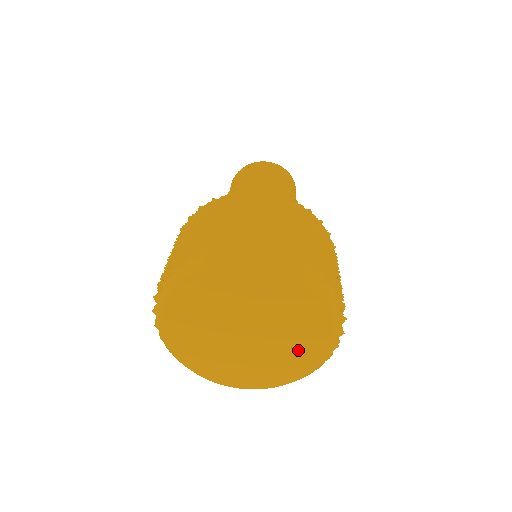
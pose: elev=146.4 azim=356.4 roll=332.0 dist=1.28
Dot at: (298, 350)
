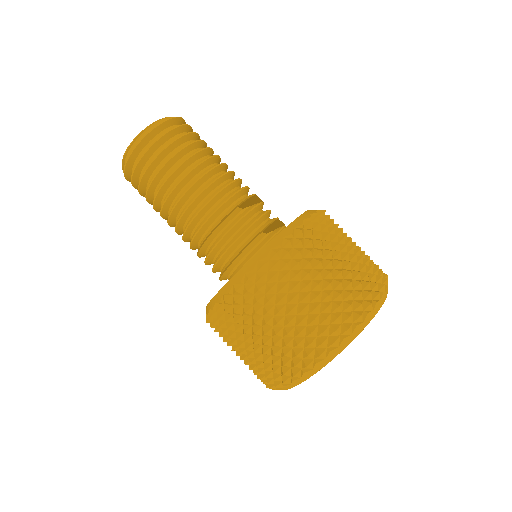
Dot at: occluded
